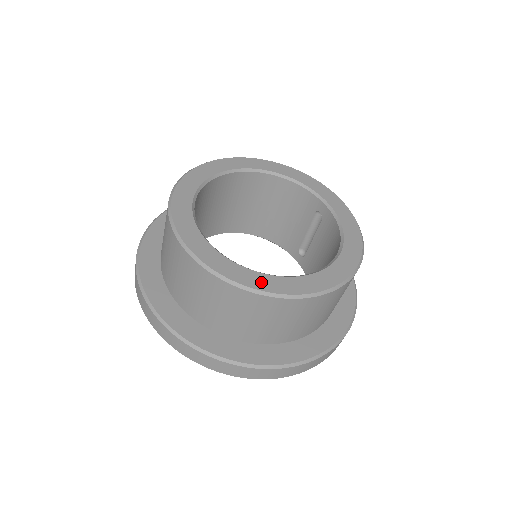
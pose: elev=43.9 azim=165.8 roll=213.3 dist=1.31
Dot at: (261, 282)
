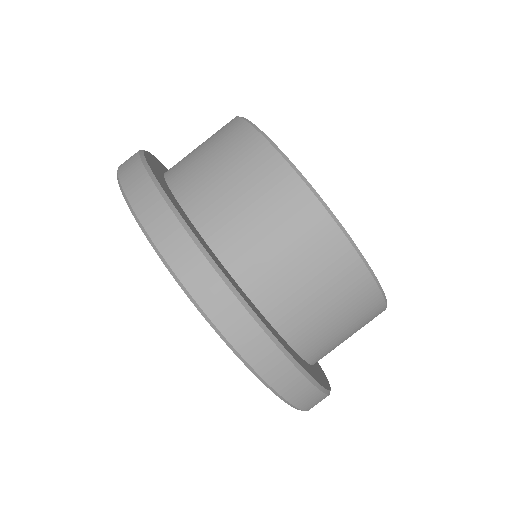
Dot at: occluded
